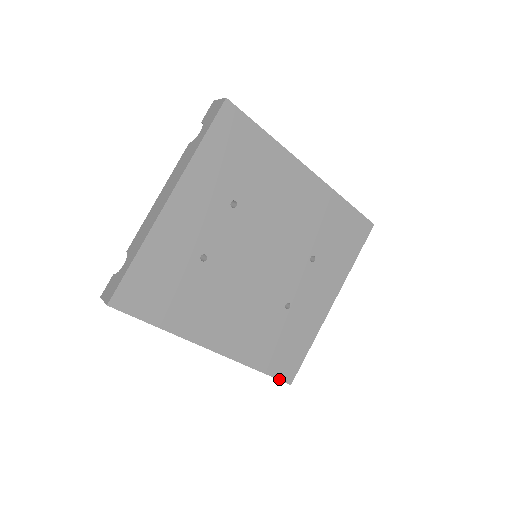
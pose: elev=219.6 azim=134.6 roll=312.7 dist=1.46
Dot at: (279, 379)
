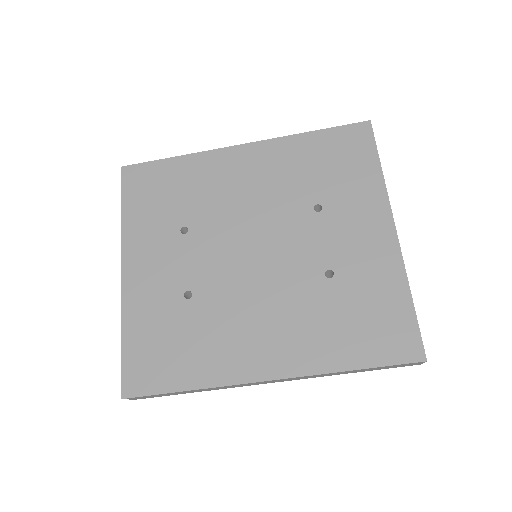
Dot at: (399, 363)
